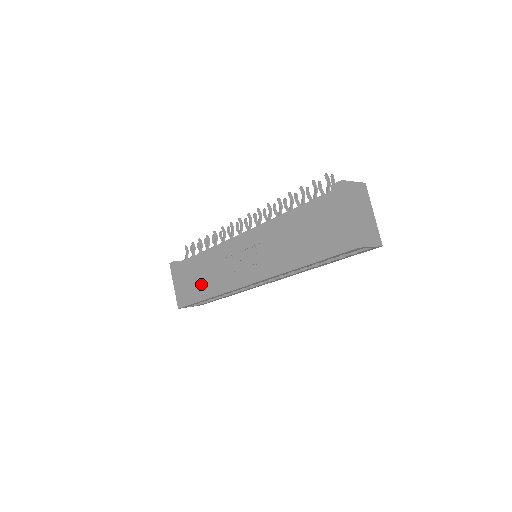
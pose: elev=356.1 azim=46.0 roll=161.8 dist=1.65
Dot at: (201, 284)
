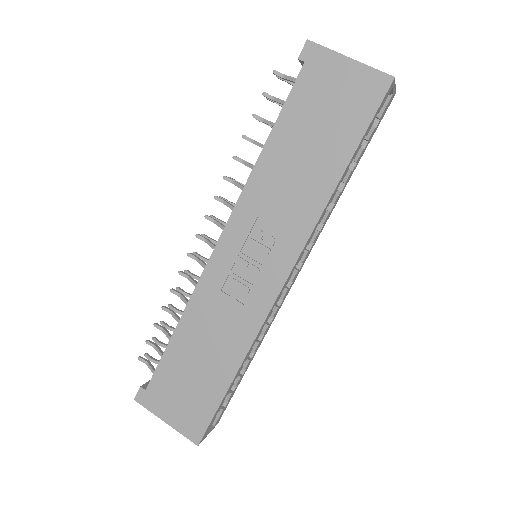
Dot at: (209, 367)
